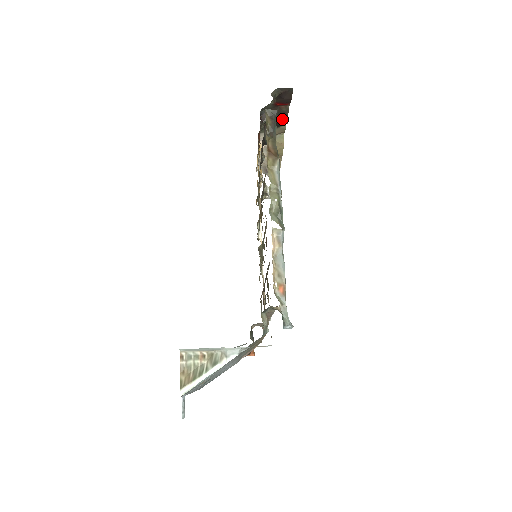
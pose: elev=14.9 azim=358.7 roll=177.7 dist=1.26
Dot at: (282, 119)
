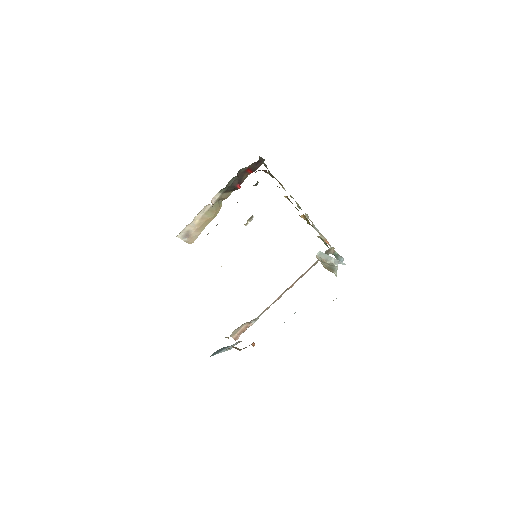
Dot at: (239, 184)
